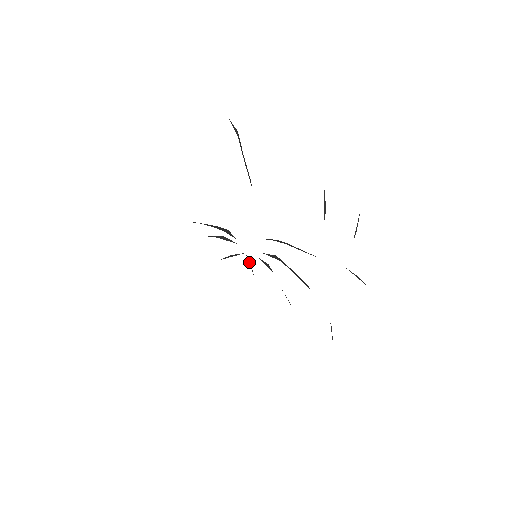
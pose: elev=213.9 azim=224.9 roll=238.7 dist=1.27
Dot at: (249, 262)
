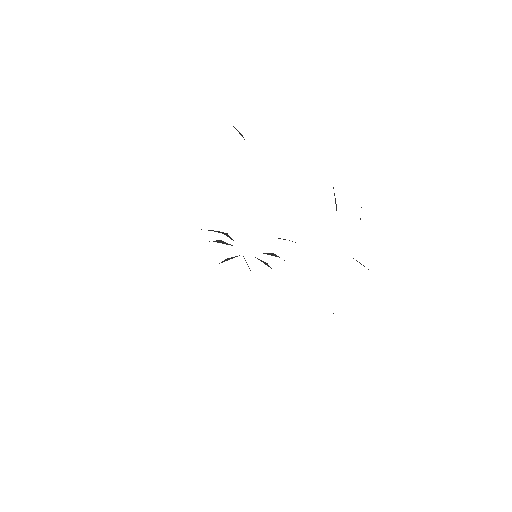
Dot at: occluded
